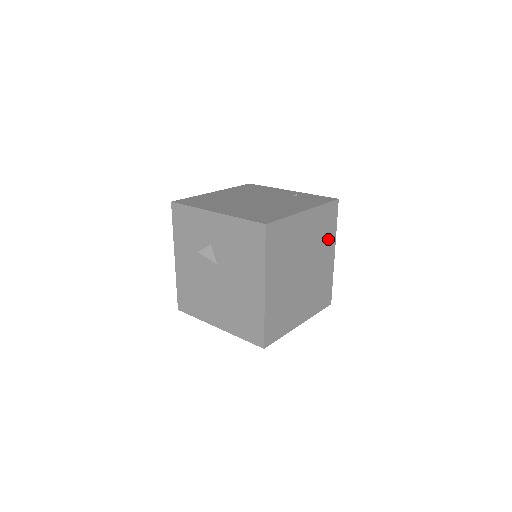
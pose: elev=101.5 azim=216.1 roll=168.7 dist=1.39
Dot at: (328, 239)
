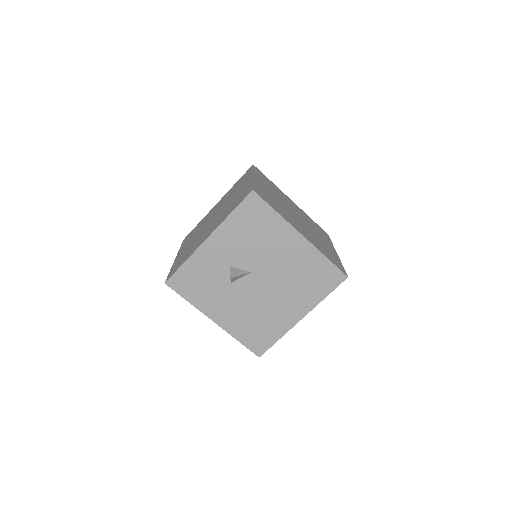
Dot at: (279, 192)
